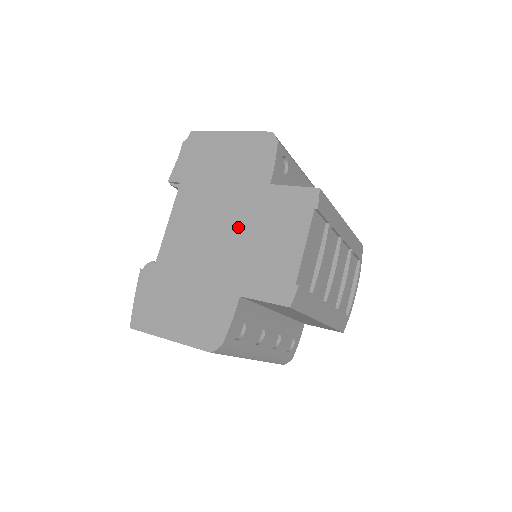
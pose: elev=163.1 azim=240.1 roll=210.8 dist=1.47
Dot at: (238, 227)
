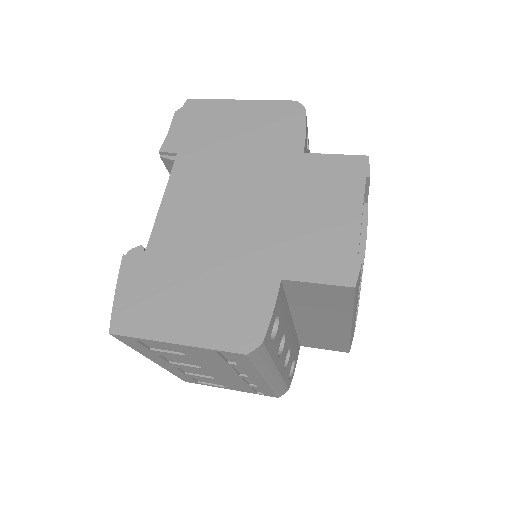
Dot at: (267, 199)
